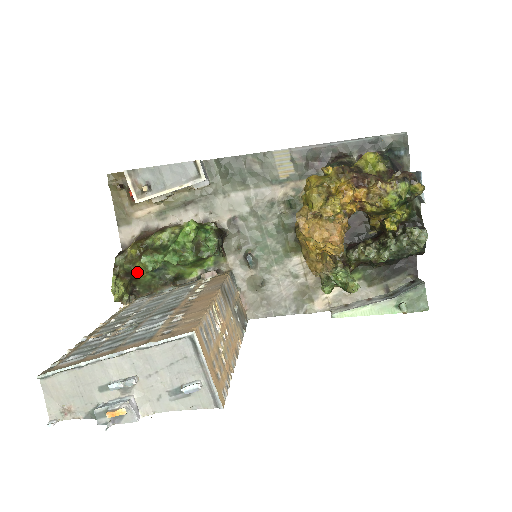
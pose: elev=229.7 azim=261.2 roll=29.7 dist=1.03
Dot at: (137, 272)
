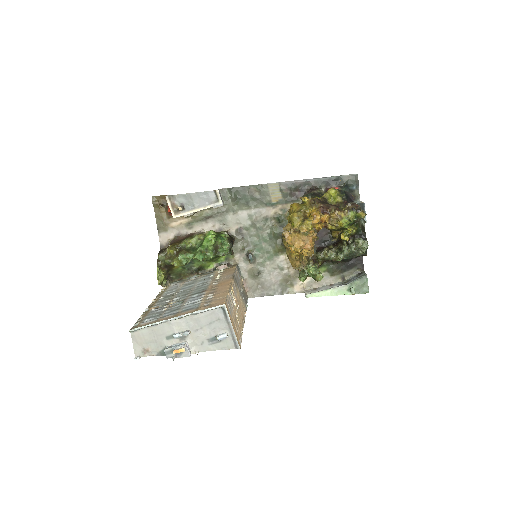
Dot at: (175, 265)
